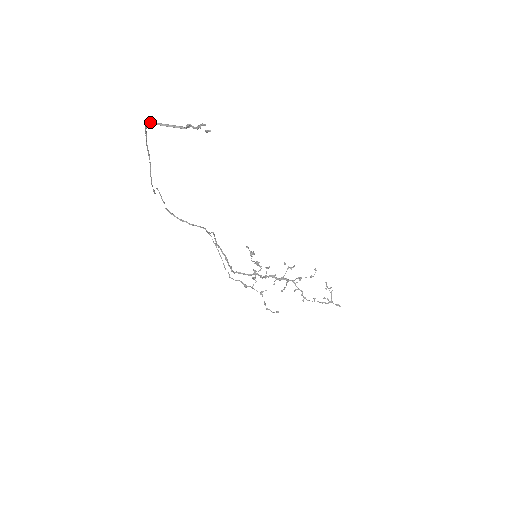
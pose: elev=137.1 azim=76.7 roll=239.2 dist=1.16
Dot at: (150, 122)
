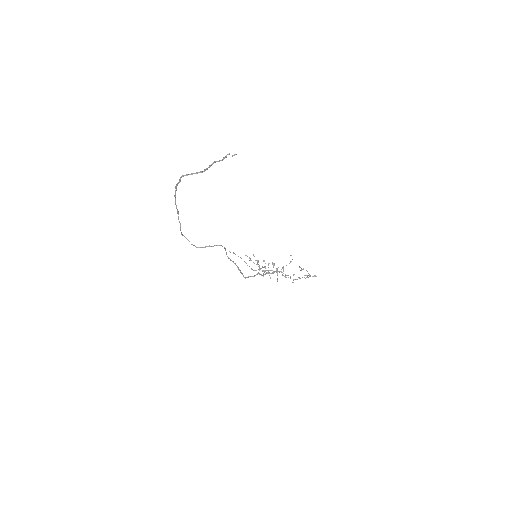
Dot at: (184, 175)
